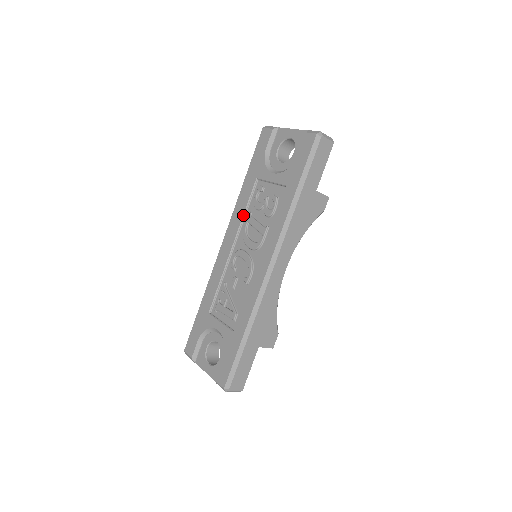
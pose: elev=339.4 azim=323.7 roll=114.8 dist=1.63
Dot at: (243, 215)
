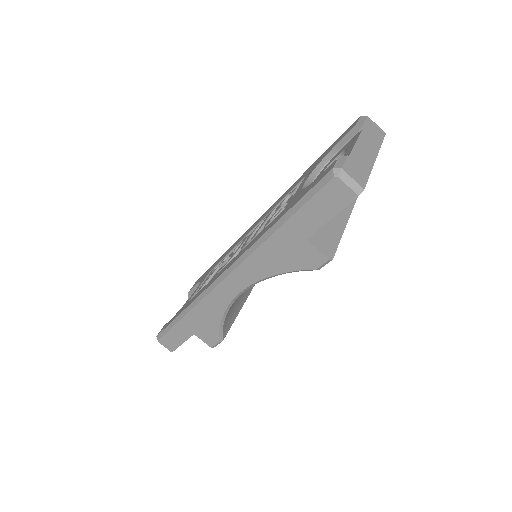
Dot at: (275, 205)
